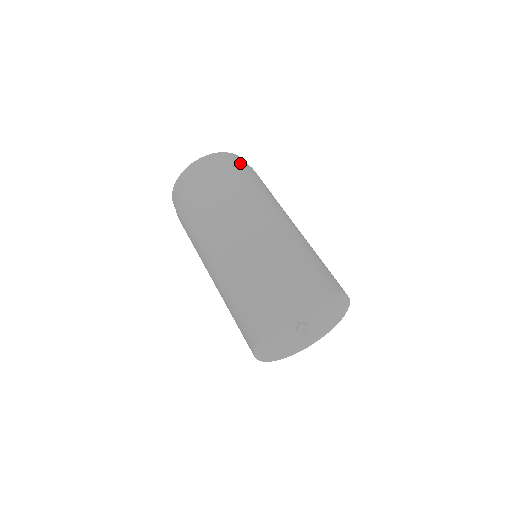
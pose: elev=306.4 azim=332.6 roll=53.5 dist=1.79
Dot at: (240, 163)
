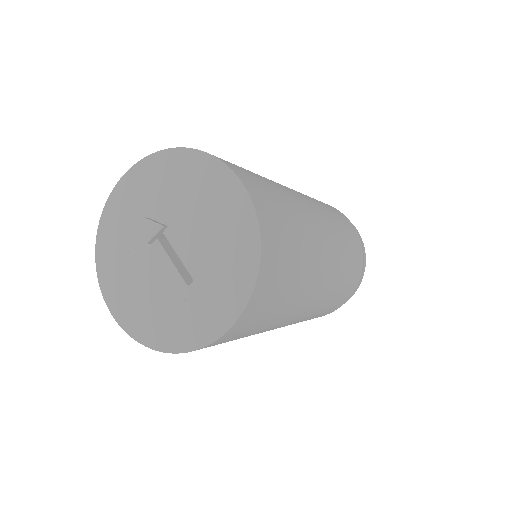
Dot at: occluded
